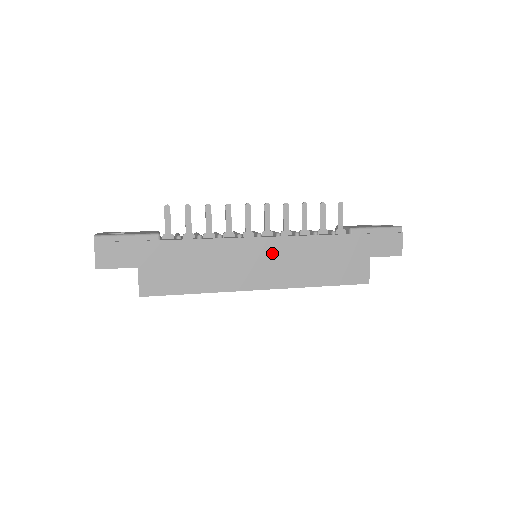
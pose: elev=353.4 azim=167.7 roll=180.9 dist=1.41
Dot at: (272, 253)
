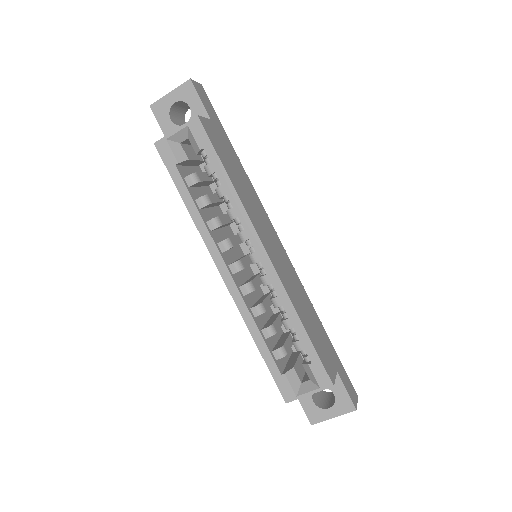
Dot at: (283, 258)
